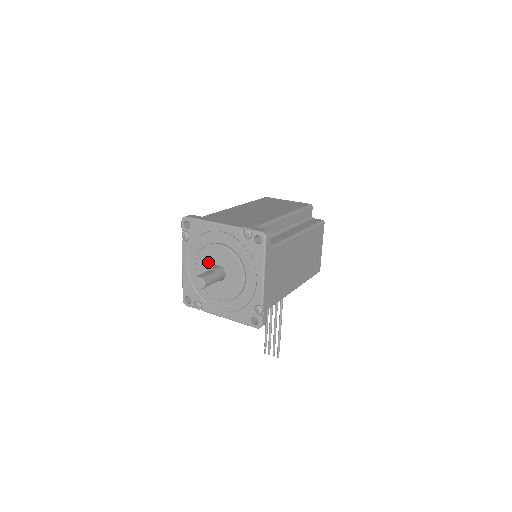
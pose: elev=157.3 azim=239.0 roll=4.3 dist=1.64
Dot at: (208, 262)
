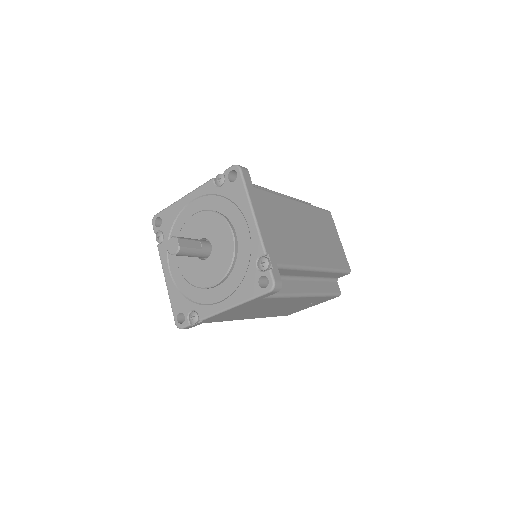
Dot at: (207, 229)
